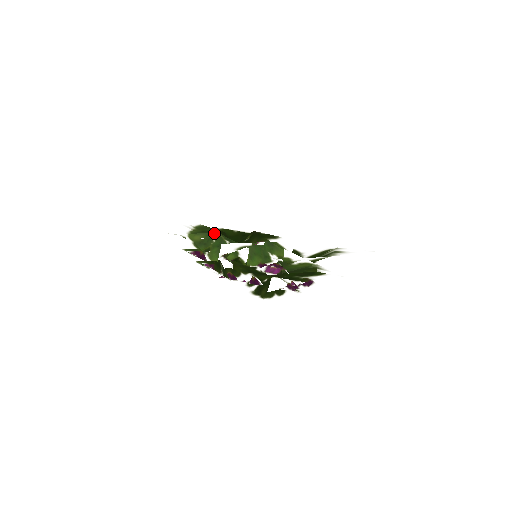
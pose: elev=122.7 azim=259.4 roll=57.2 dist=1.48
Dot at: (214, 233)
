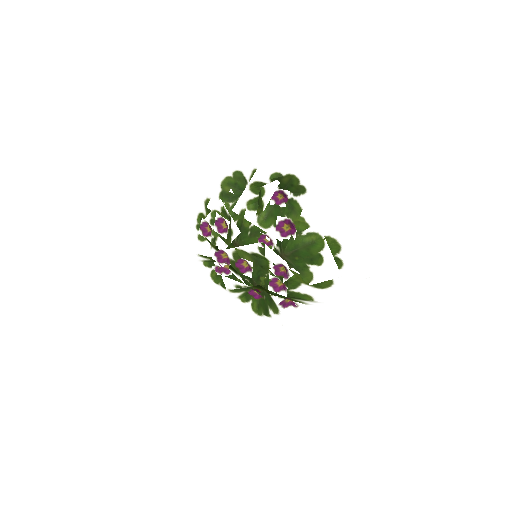
Dot at: occluded
